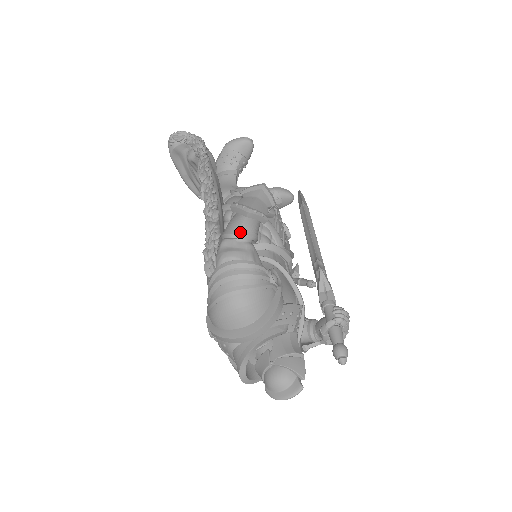
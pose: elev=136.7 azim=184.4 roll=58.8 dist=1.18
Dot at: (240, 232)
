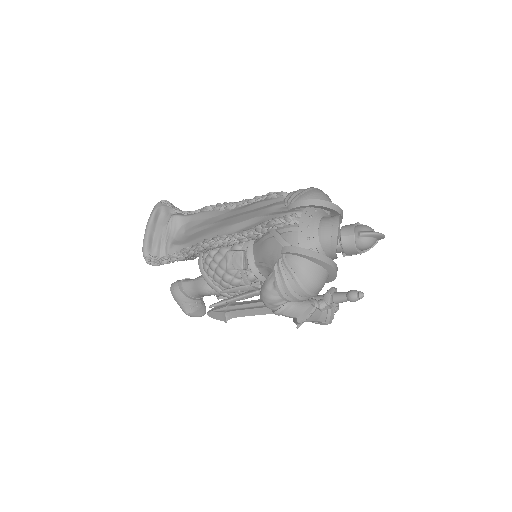
Dot at: occluded
